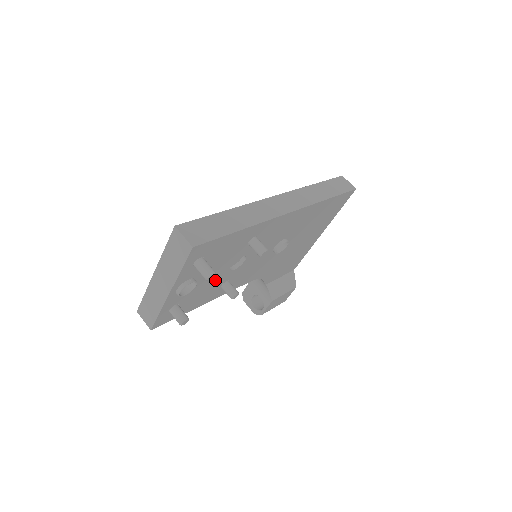
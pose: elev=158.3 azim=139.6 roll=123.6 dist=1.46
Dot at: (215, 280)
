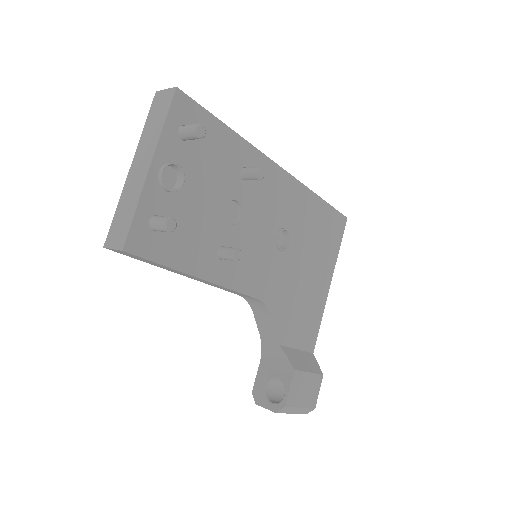
Dot at: (208, 220)
